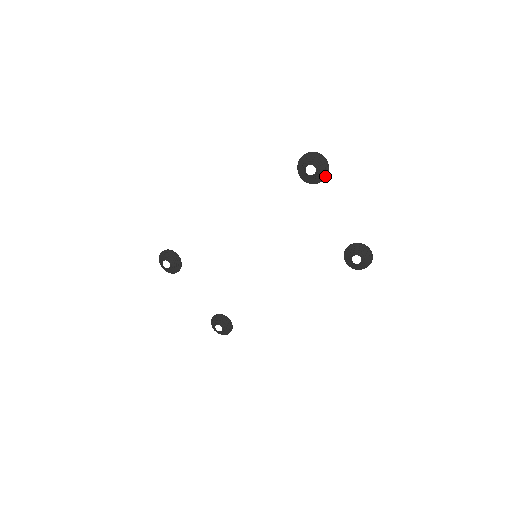
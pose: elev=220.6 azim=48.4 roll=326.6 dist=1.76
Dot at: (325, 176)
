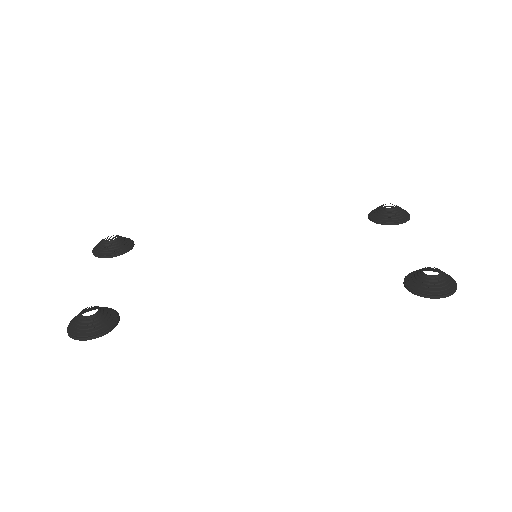
Dot at: (403, 220)
